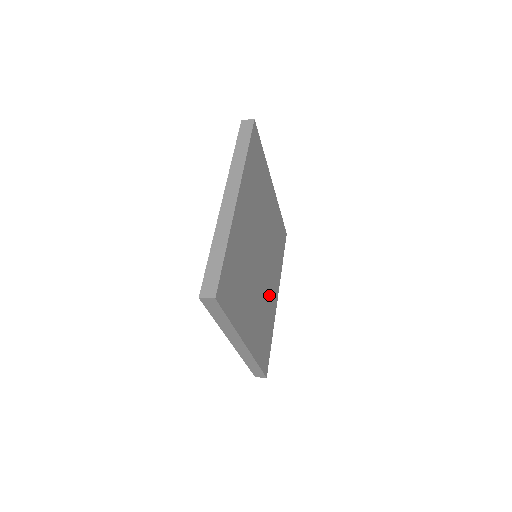
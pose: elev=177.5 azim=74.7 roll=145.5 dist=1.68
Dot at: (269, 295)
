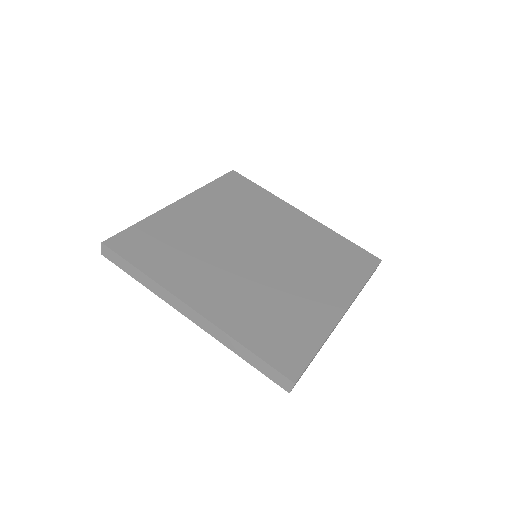
Dot at: (299, 294)
